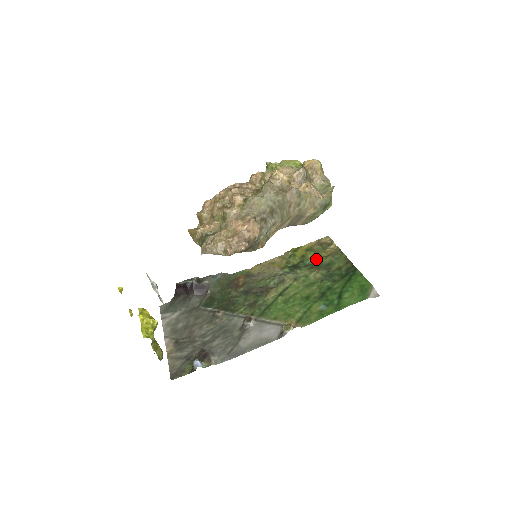
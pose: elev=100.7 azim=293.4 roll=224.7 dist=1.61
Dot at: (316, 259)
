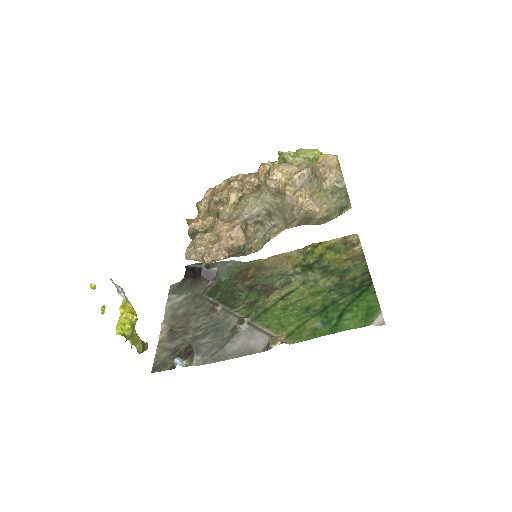
Dot at: (333, 261)
